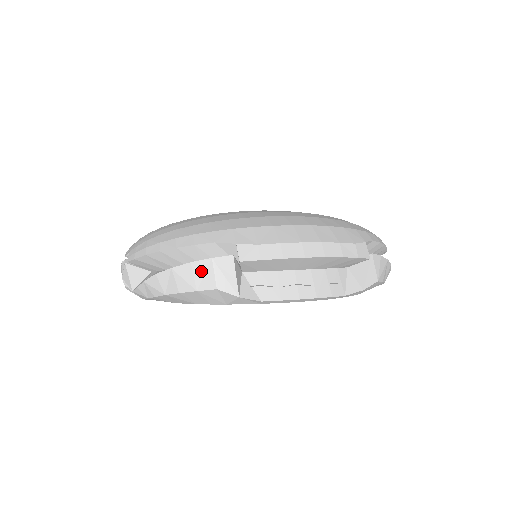
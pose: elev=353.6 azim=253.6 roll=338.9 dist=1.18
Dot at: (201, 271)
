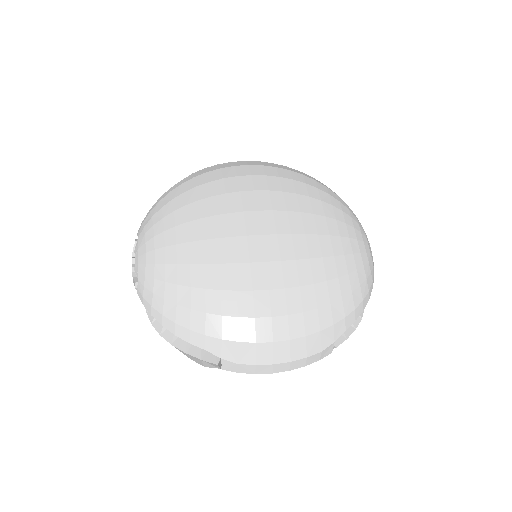
Dot at: (193, 358)
